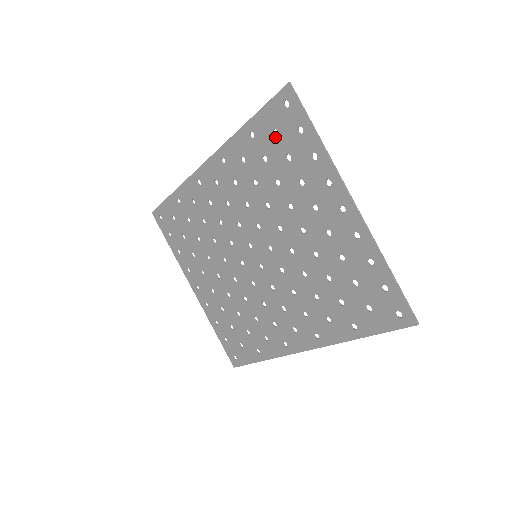
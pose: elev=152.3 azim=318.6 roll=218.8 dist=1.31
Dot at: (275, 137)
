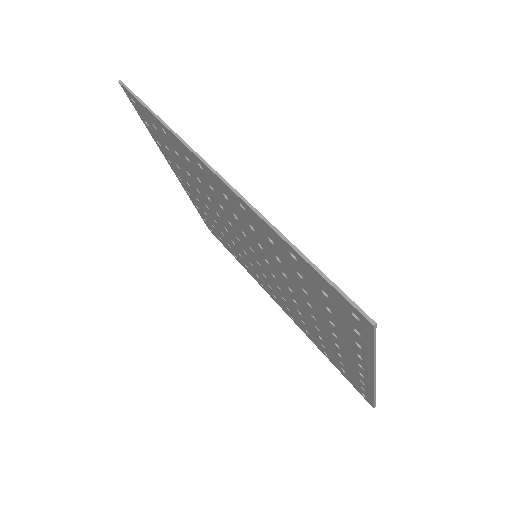
Dot at: (323, 294)
